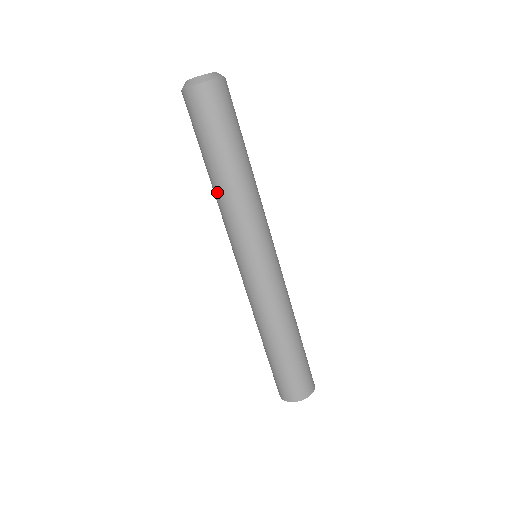
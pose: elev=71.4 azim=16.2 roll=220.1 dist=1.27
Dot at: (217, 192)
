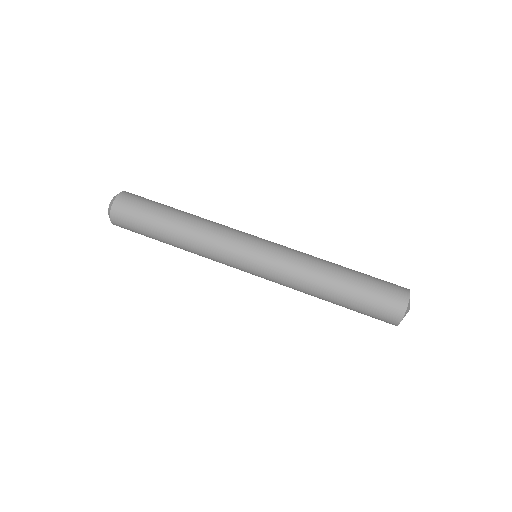
Dot at: (186, 250)
